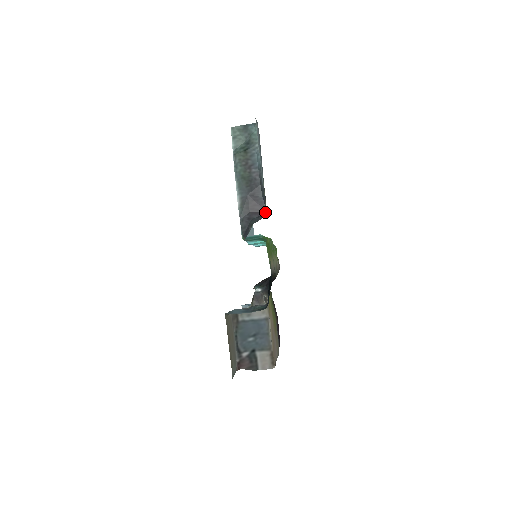
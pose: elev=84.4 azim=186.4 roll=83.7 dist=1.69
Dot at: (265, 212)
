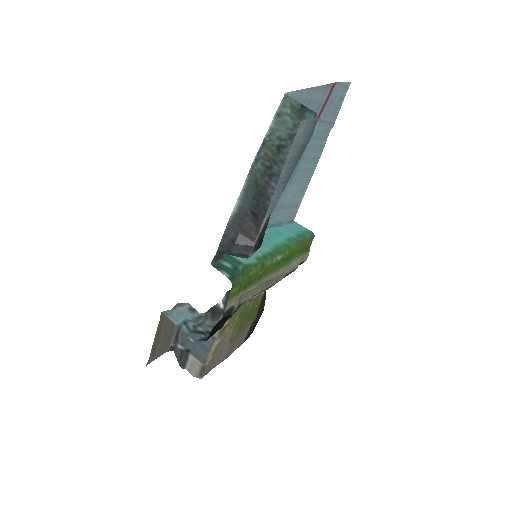
Dot at: (259, 245)
